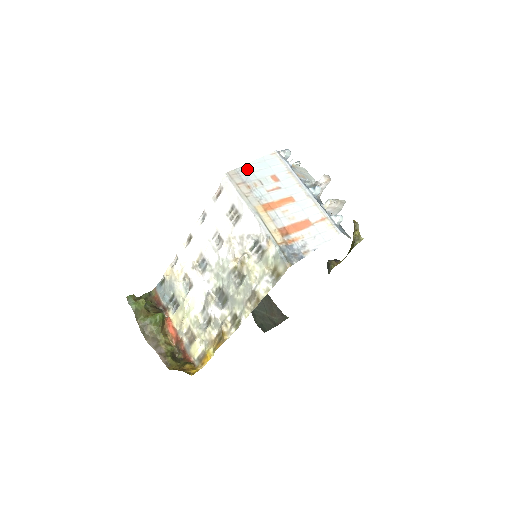
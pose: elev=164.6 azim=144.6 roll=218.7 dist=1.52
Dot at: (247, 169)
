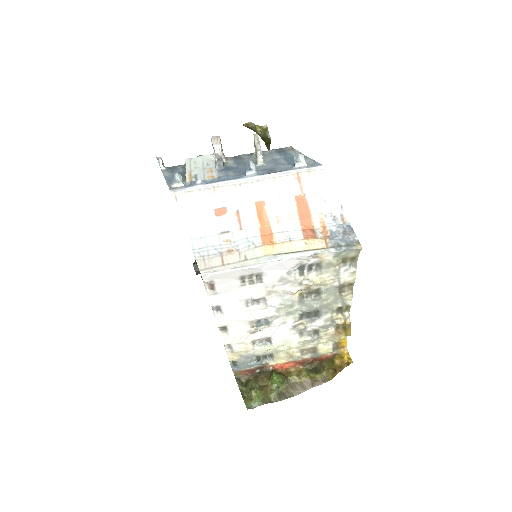
Dot at: (197, 242)
